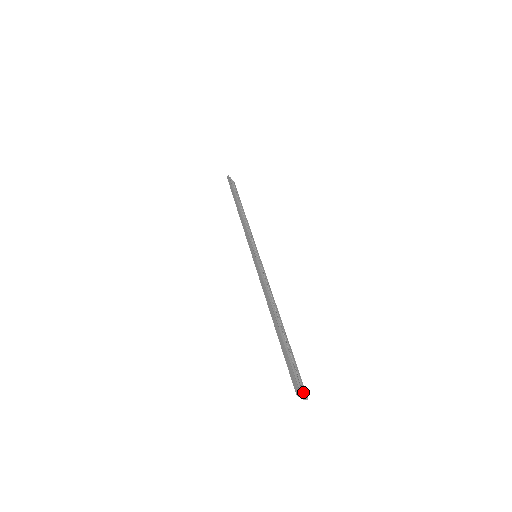
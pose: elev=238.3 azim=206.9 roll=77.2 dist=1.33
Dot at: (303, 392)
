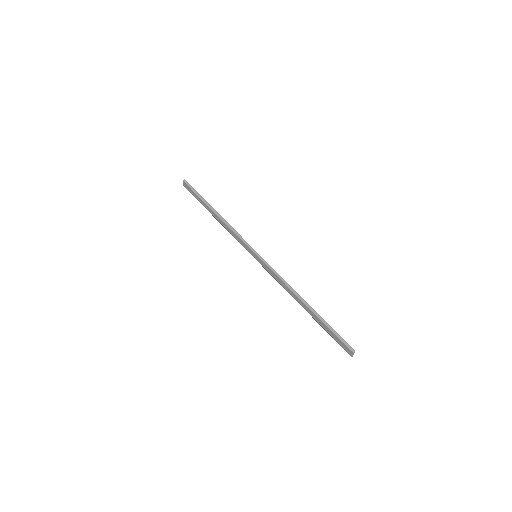
Dot at: (351, 352)
